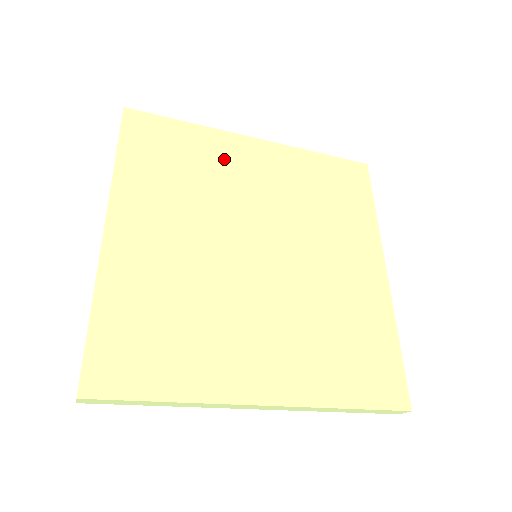
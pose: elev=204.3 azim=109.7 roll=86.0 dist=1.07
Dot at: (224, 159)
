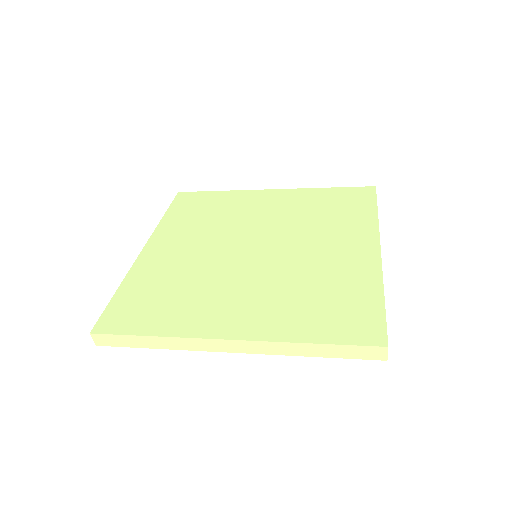
Dot at: (242, 204)
